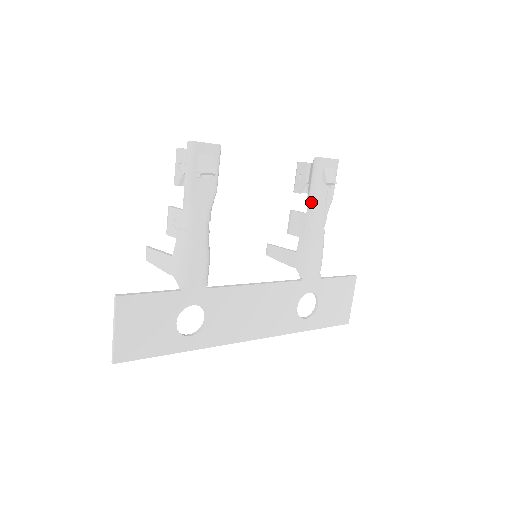
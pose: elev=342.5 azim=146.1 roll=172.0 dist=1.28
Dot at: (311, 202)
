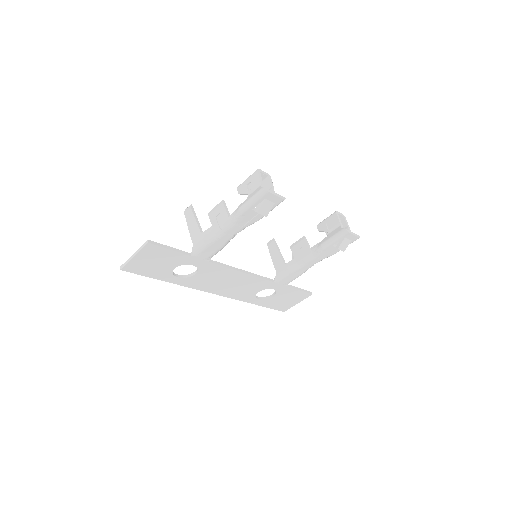
Dot at: (319, 249)
